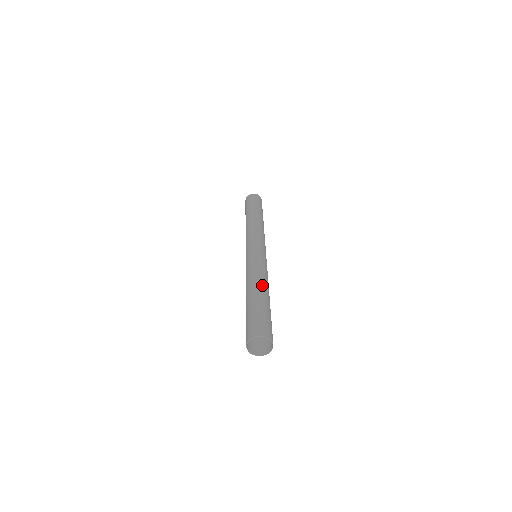
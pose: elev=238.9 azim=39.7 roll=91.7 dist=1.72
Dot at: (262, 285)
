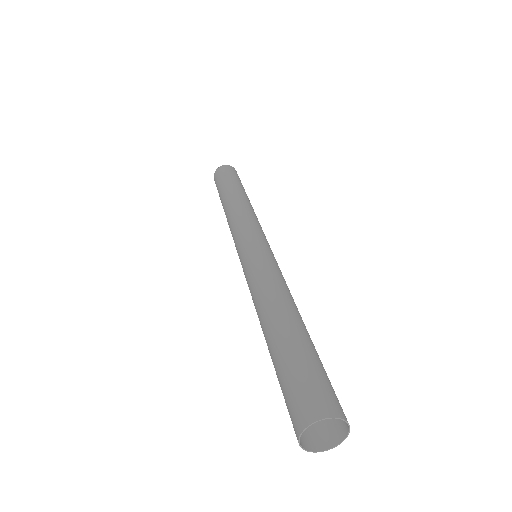
Dot at: (292, 307)
